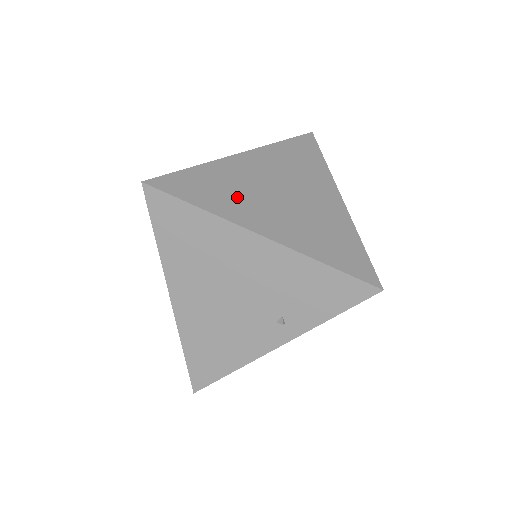
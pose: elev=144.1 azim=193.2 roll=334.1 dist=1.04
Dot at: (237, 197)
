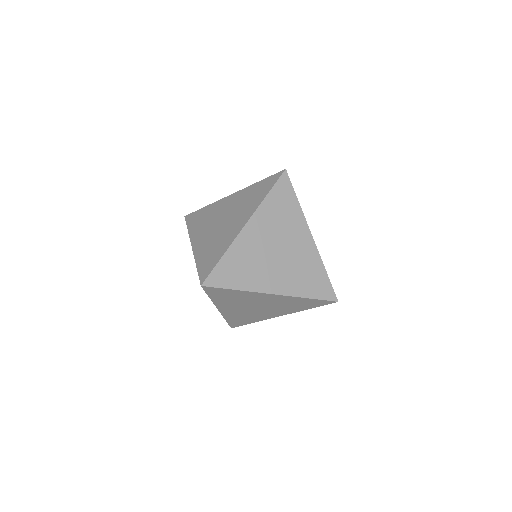
Dot at: (204, 224)
